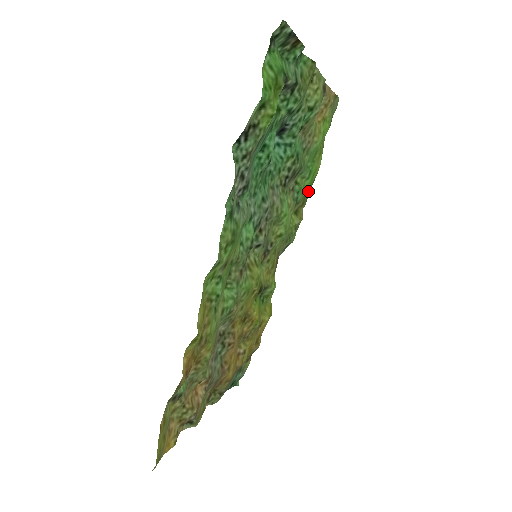
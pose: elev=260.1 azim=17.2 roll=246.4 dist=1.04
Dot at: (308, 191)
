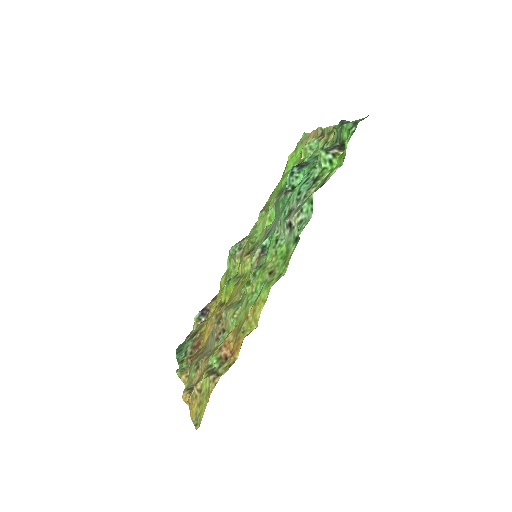
Dot at: occluded
